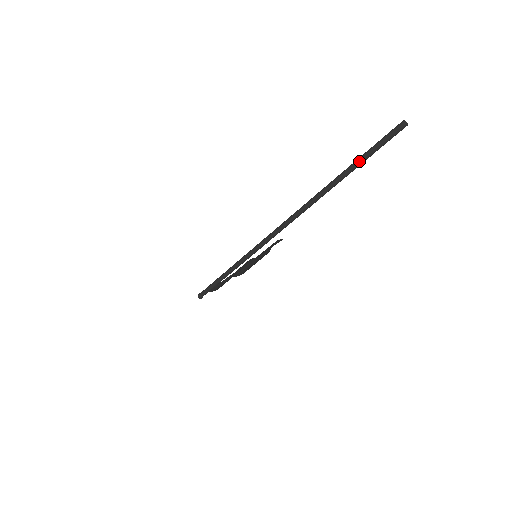
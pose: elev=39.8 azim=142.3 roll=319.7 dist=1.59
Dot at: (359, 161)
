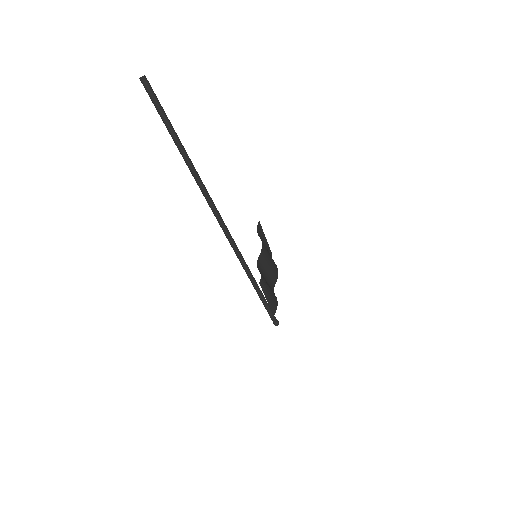
Dot at: (170, 132)
